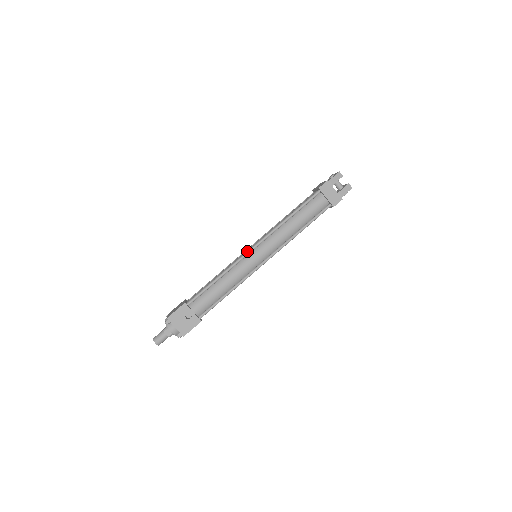
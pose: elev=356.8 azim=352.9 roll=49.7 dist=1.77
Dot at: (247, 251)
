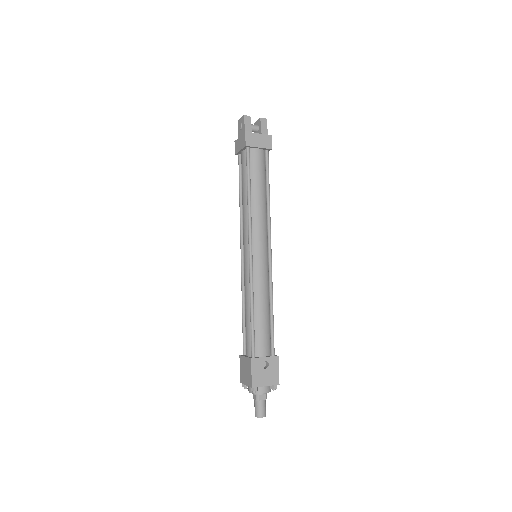
Dot at: (249, 260)
